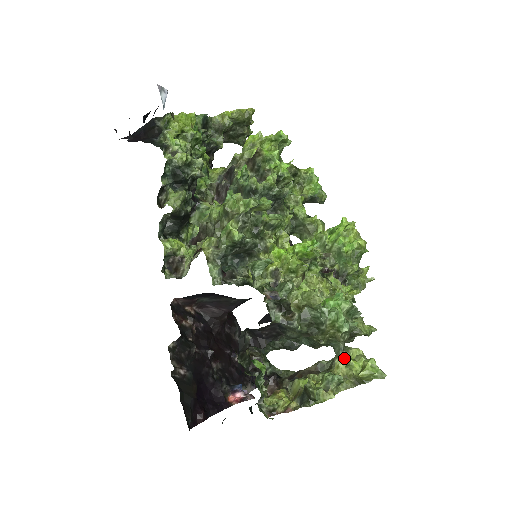
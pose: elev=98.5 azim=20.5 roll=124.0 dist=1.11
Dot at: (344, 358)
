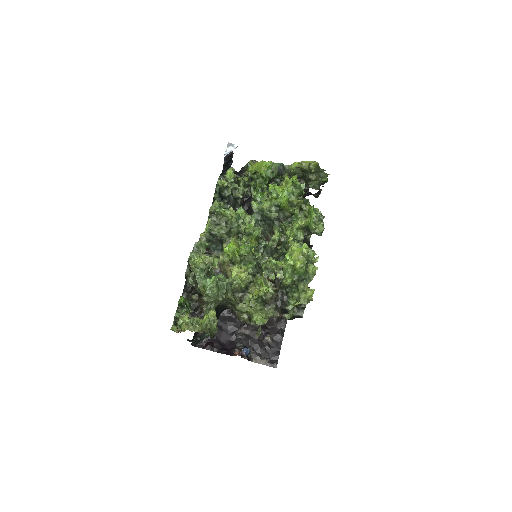
Dot at: (207, 314)
